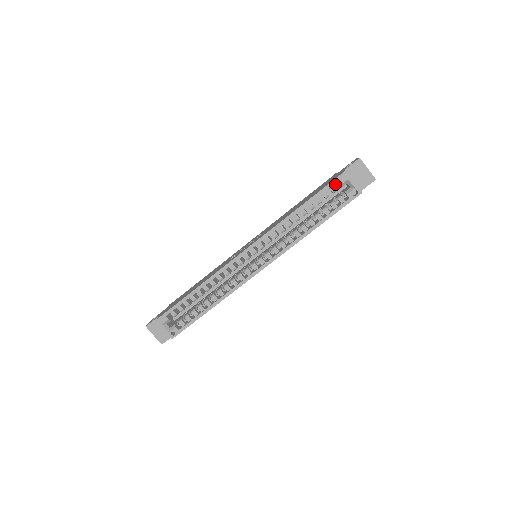
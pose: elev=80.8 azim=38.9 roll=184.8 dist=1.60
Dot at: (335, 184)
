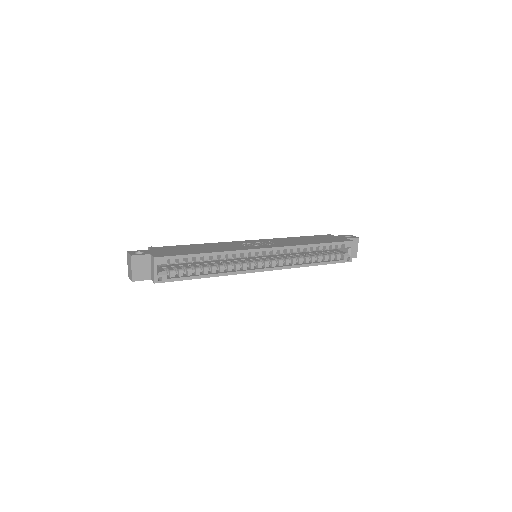
Dot at: occluded
